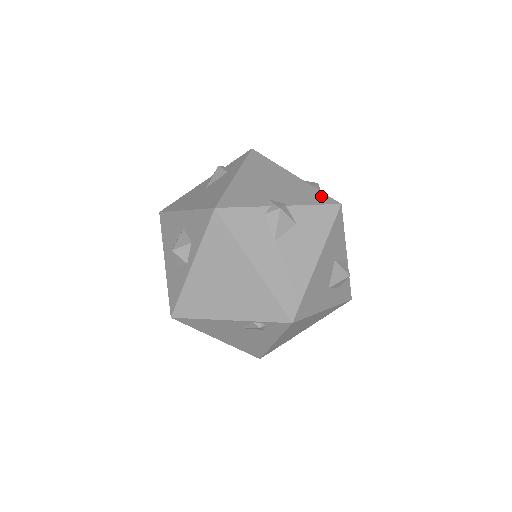
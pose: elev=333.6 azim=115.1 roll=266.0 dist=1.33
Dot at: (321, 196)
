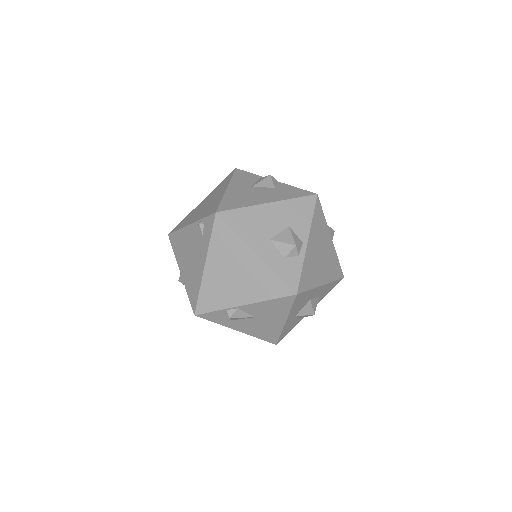
Dot at: occluded
